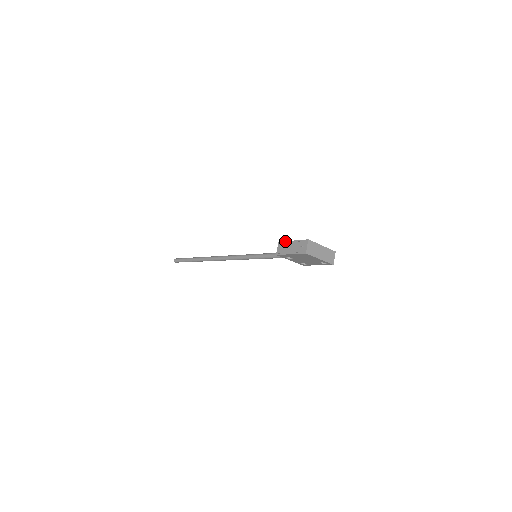
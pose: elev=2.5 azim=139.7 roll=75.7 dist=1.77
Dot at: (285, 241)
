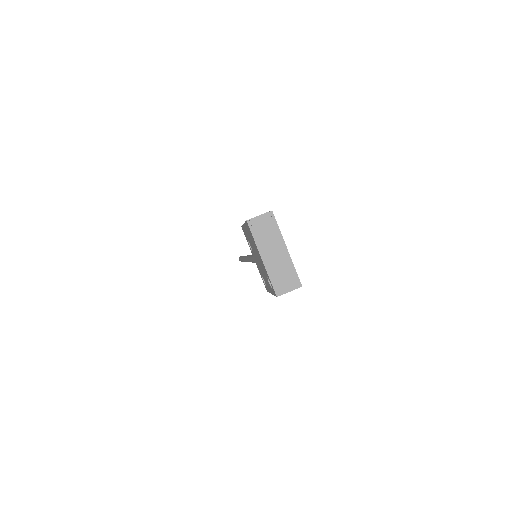
Dot at: occluded
